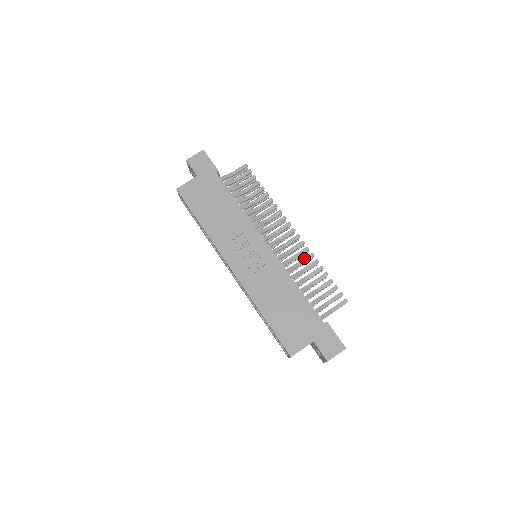
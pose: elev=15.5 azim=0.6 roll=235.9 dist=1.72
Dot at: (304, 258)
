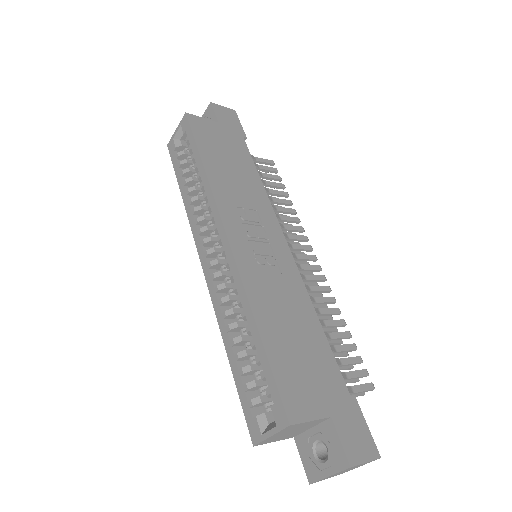
Dot at: occluded
